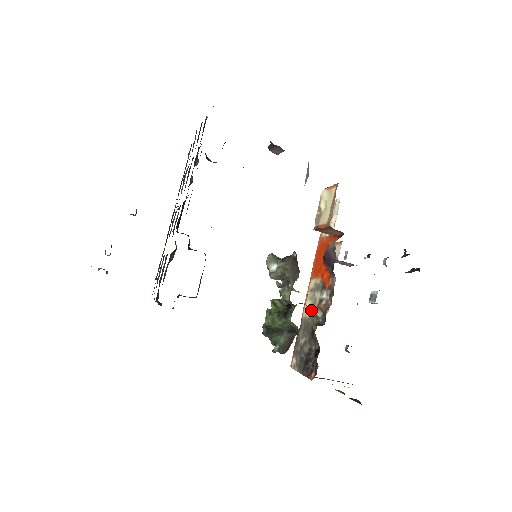
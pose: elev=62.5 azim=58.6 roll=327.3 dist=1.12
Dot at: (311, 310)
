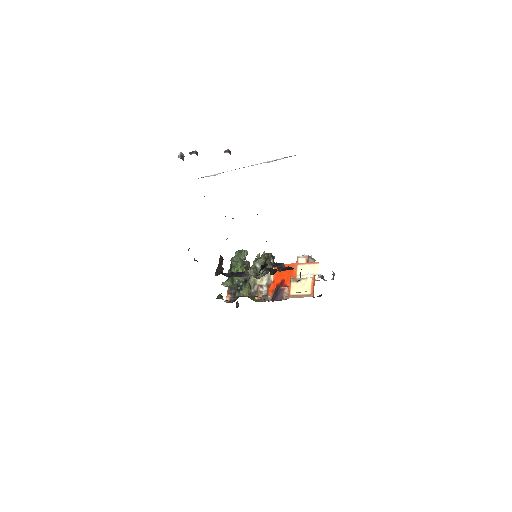
Dot at: occluded
